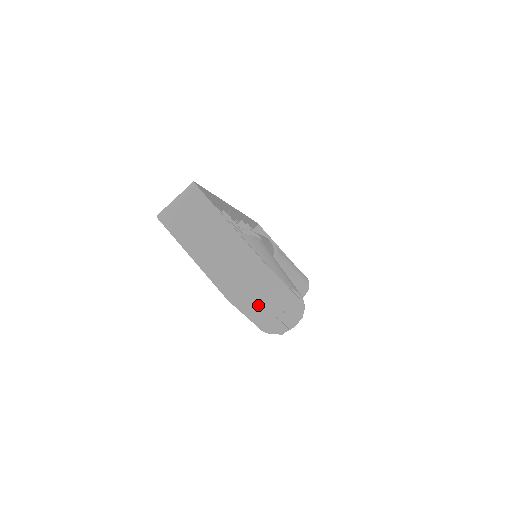
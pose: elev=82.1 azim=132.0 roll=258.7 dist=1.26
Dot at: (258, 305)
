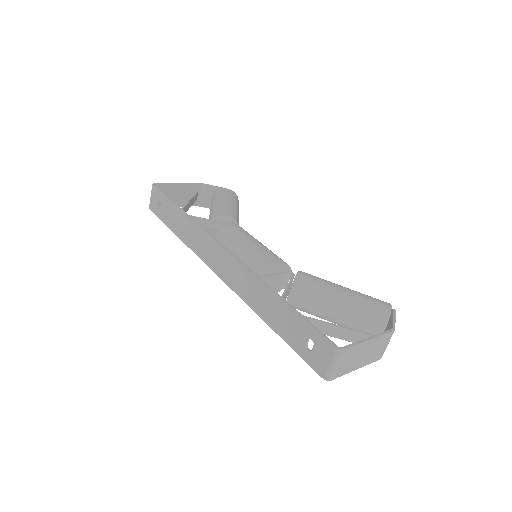
Dot at: occluded
